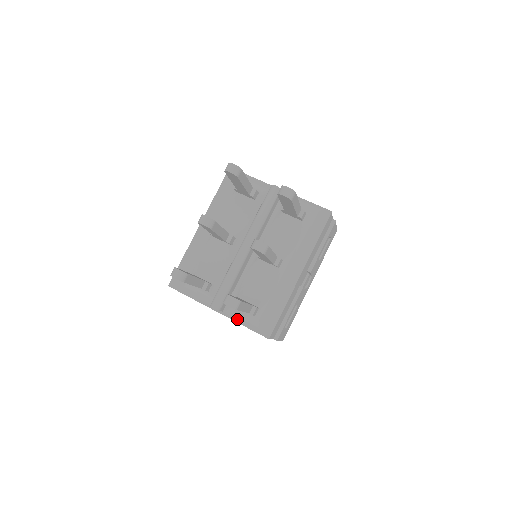
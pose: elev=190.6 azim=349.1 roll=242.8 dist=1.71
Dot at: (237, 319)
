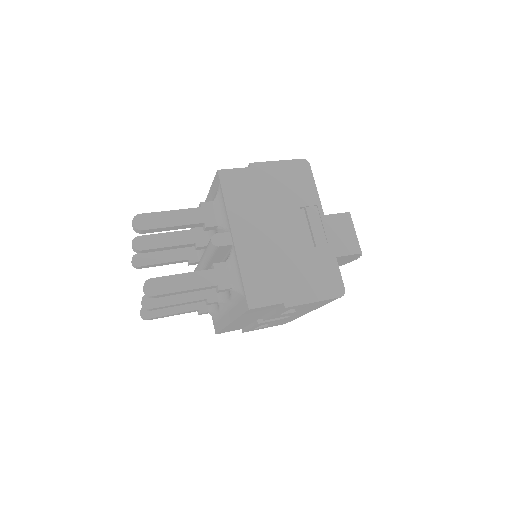
Dot at: occluded
